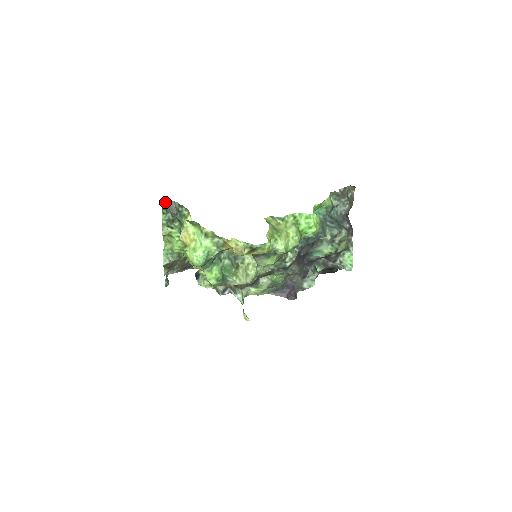
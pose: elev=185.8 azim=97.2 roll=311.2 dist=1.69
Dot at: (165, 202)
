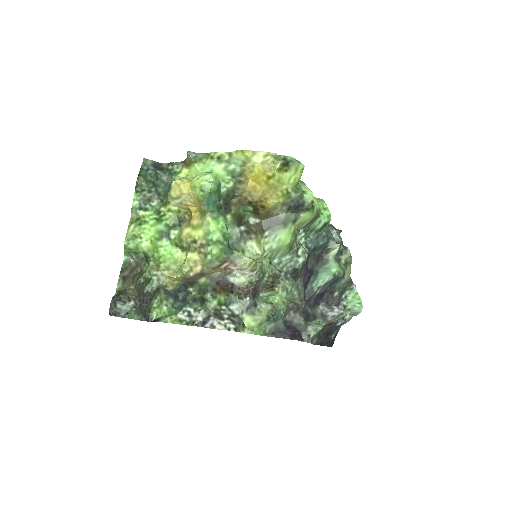
Dot at: (149, 161)
